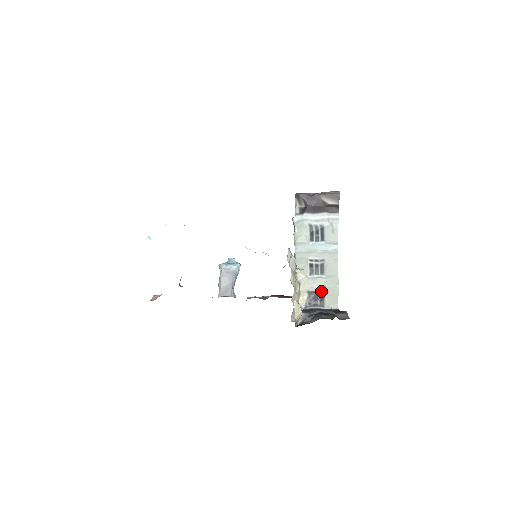
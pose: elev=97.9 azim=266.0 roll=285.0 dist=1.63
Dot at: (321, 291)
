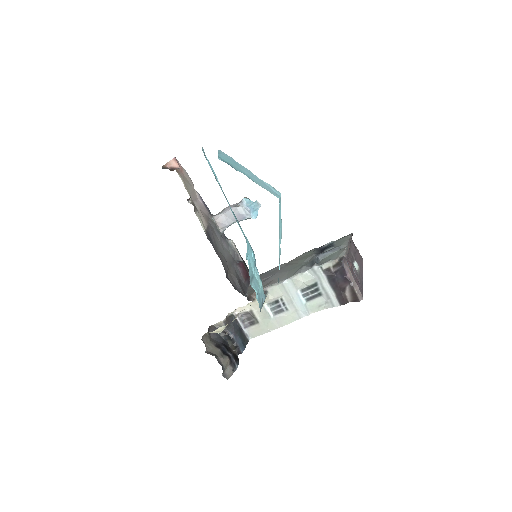
Dot at: (258, 320)
